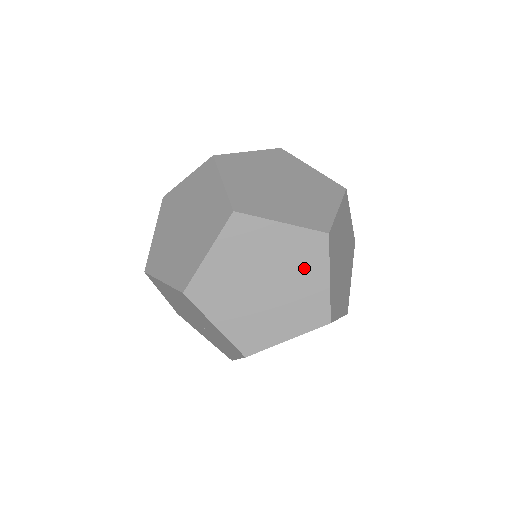
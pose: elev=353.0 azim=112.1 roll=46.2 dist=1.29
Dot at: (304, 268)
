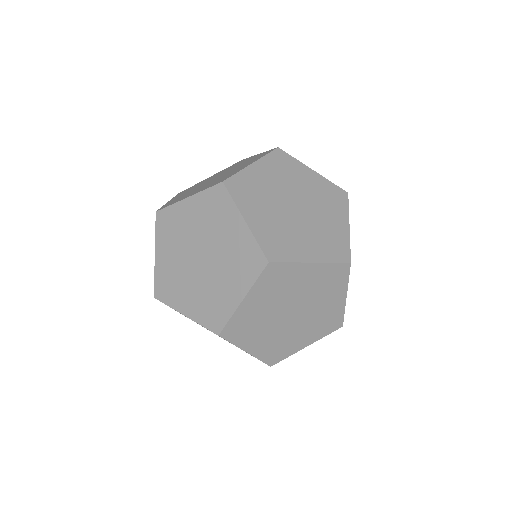
Dot at: (326, 293)
